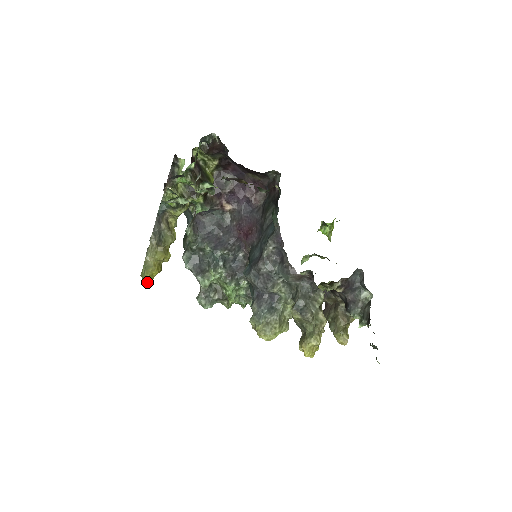
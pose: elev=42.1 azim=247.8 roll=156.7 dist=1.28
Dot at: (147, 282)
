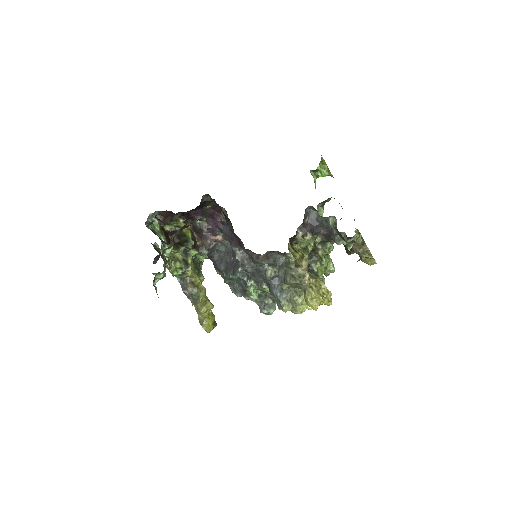
Dot at: (209, 332)
